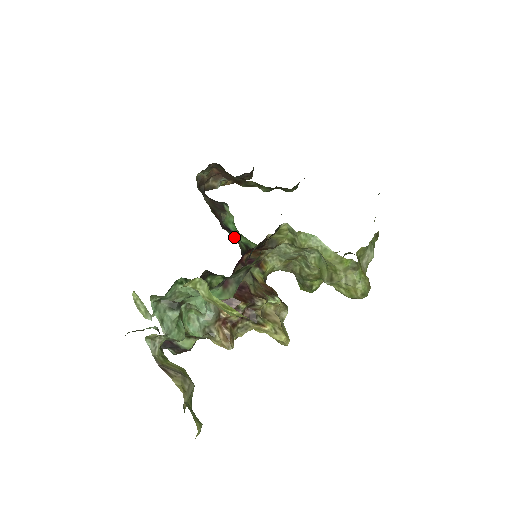
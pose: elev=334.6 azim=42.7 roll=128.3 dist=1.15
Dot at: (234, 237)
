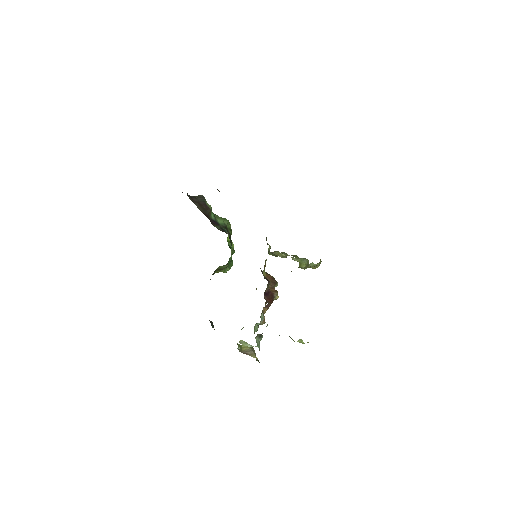
Dot at: occluded
